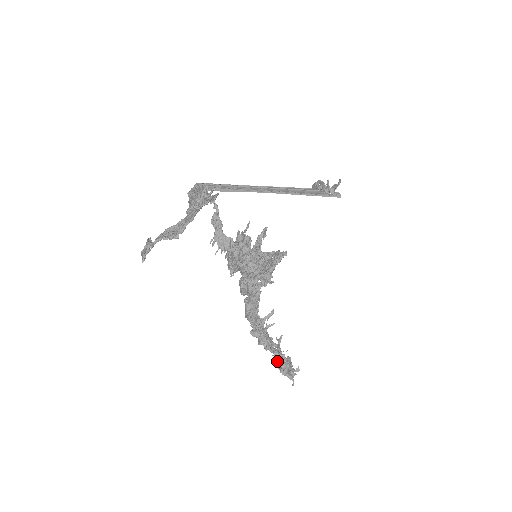
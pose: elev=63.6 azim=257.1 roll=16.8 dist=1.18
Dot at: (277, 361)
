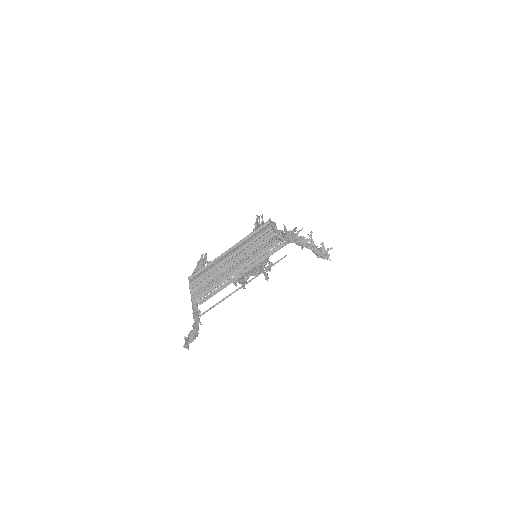
Dot at: (313, 251)
